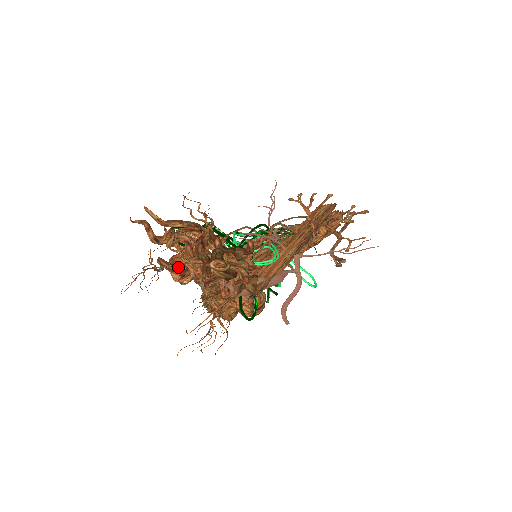
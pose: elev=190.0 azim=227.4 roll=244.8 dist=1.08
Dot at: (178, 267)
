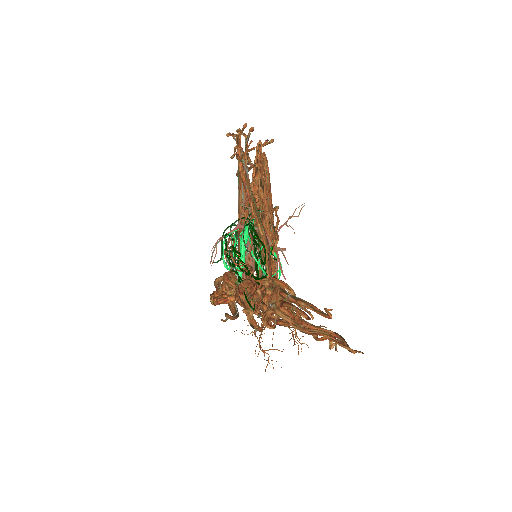
Dot at: occluded
